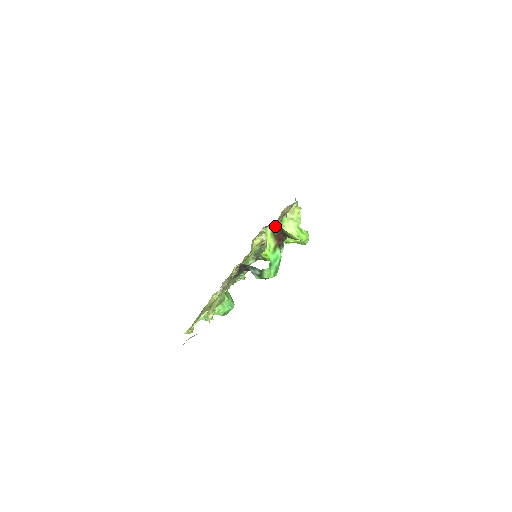
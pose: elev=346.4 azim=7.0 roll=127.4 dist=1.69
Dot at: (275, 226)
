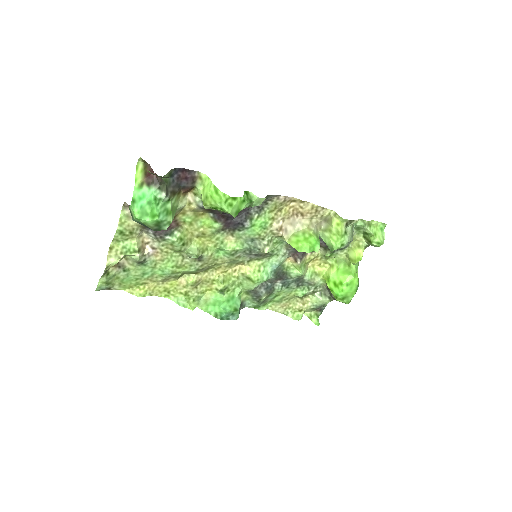
Dot at: occluded
